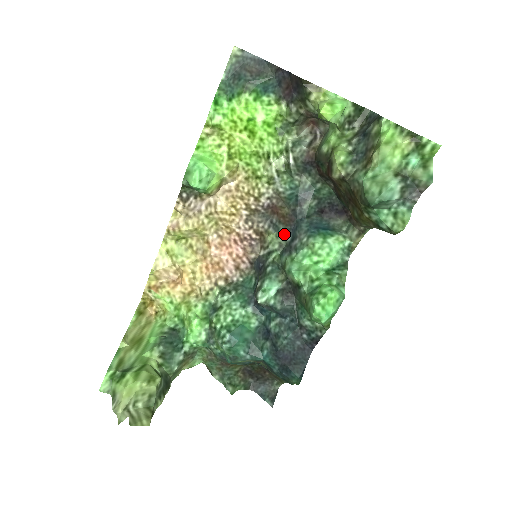
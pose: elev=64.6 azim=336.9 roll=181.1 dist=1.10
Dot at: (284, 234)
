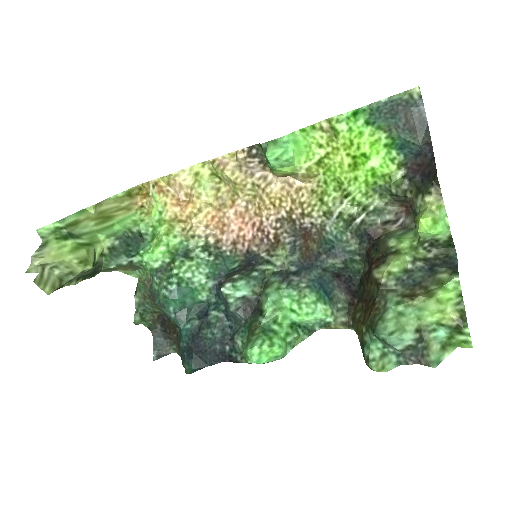
Dot at: (294, 261)
